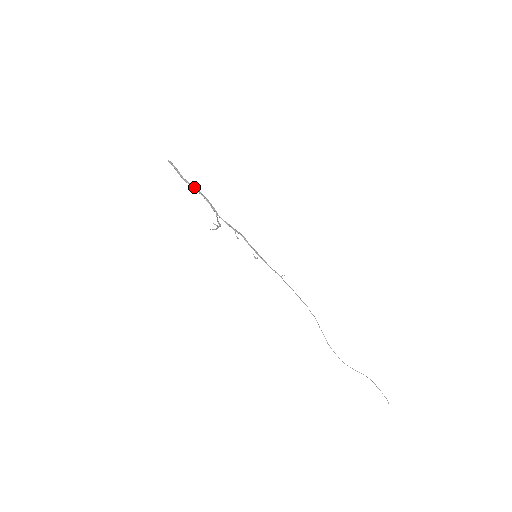
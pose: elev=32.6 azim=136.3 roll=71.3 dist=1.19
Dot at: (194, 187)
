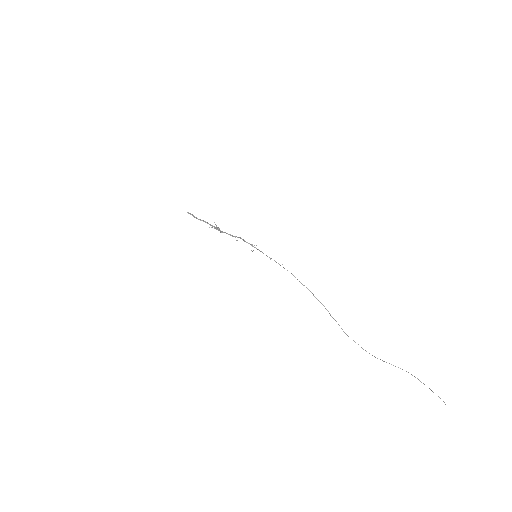
Dot at: (205, 221)
